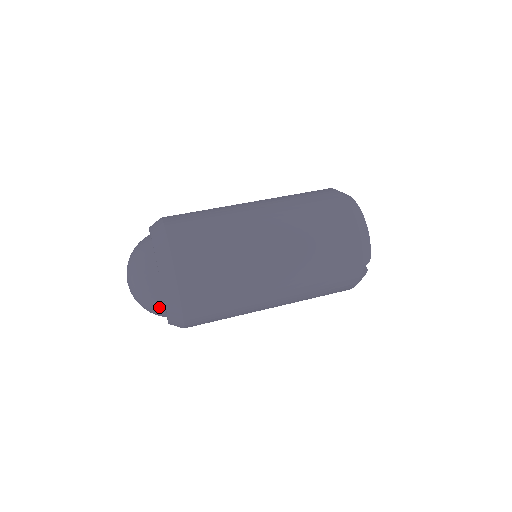
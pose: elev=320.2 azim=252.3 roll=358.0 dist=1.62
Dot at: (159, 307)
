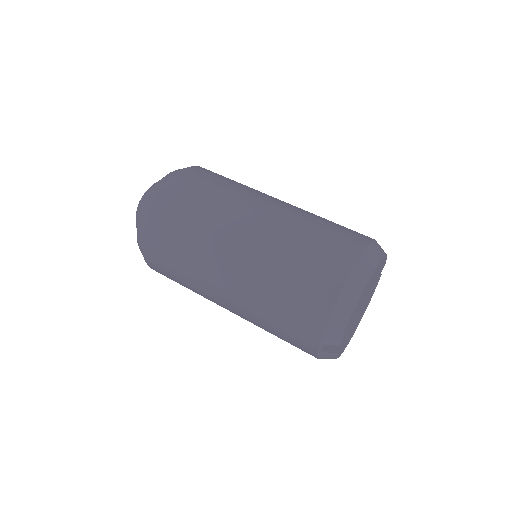
Dot at: occluded
